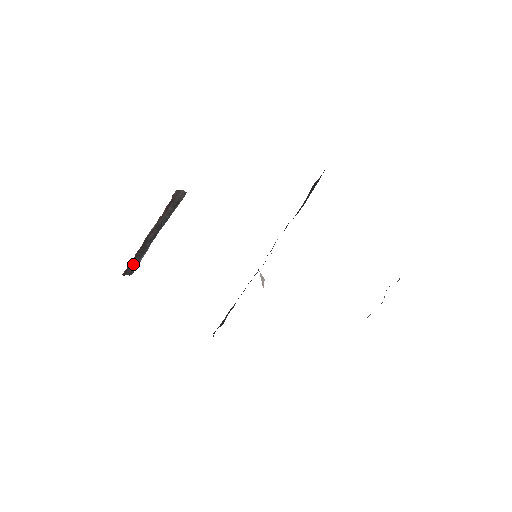
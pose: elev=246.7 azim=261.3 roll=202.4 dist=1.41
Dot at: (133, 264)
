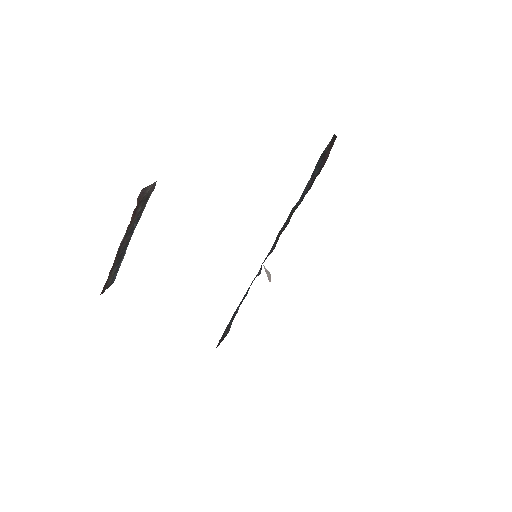
Dot at: (111, 277)
